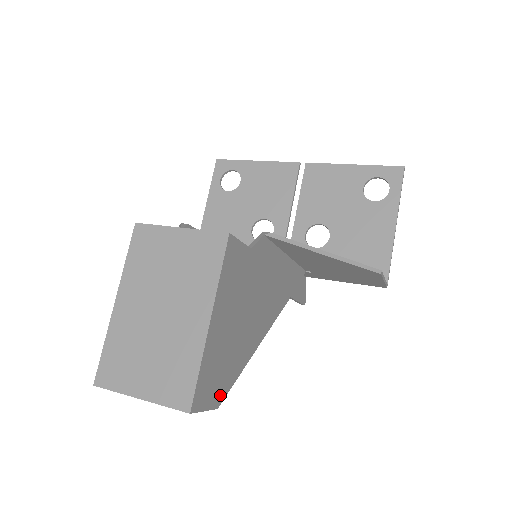
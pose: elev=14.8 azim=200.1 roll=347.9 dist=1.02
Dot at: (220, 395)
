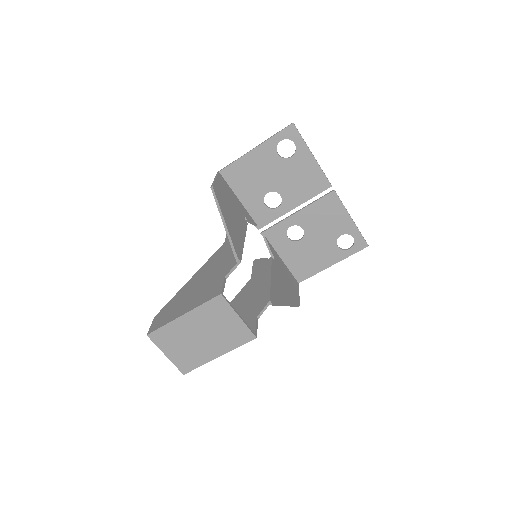
Dot at: occluded
